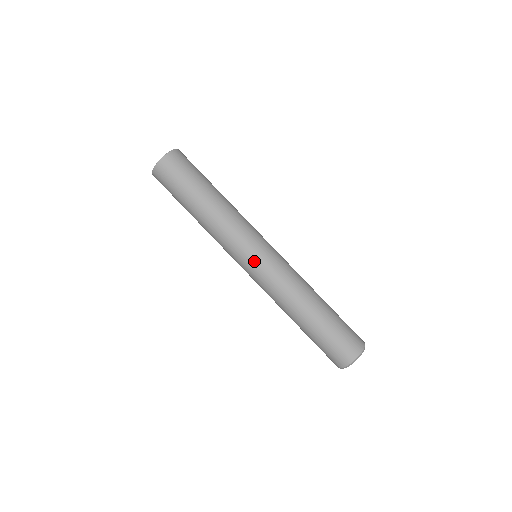
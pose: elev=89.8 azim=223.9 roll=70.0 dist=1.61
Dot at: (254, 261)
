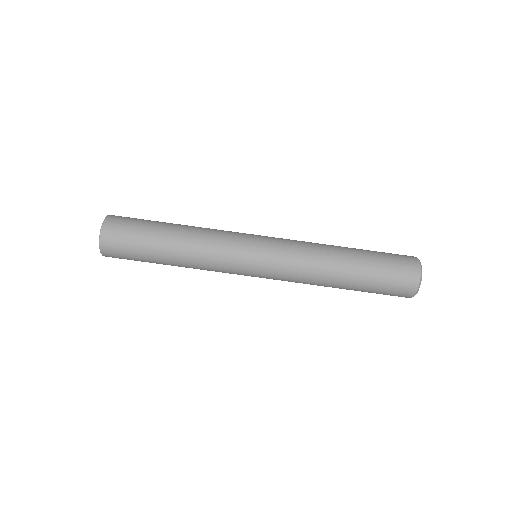
Dot at: (259, 253)
